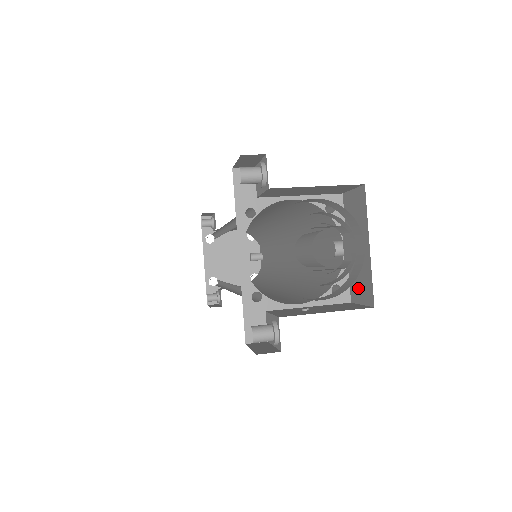
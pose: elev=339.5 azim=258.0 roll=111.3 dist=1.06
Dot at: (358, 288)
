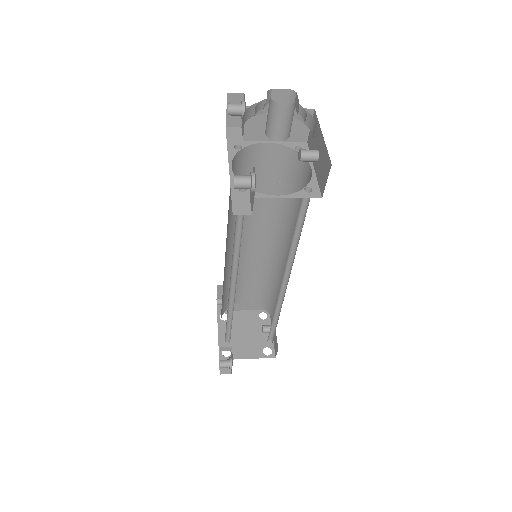
Dot at: (323, 176)
